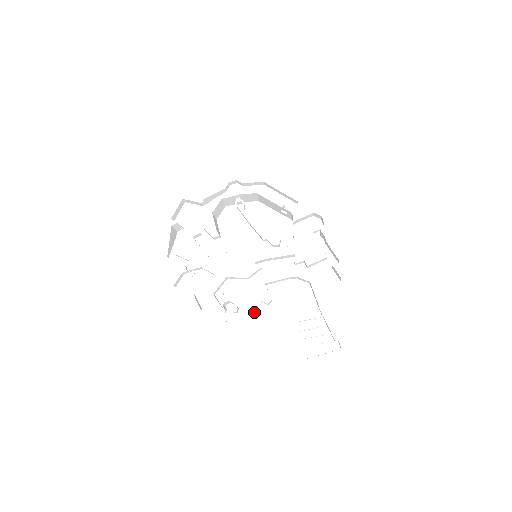
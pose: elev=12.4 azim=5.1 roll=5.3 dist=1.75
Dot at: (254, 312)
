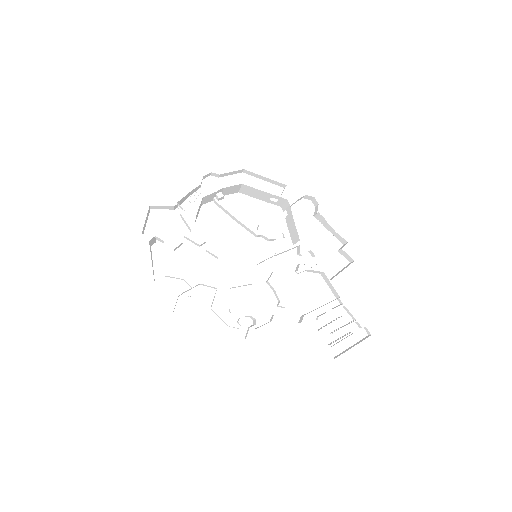
Dot at: (269, 320)
